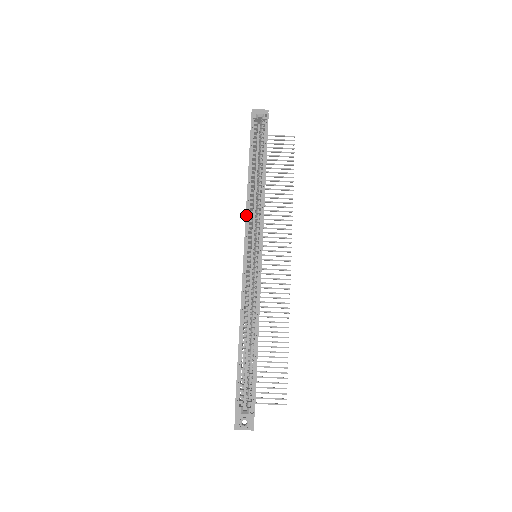
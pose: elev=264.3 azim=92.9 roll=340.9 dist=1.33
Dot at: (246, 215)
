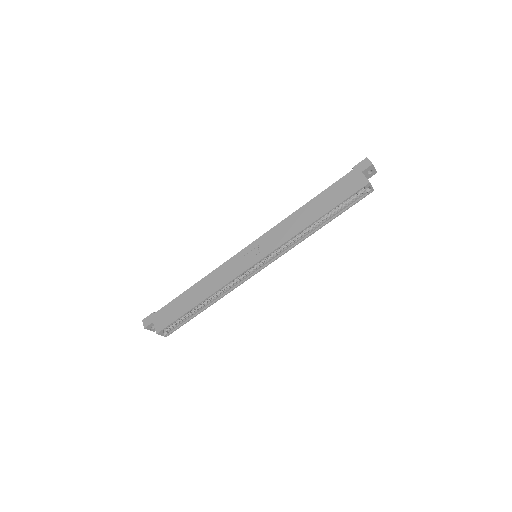
Dot at: (283, 244)
